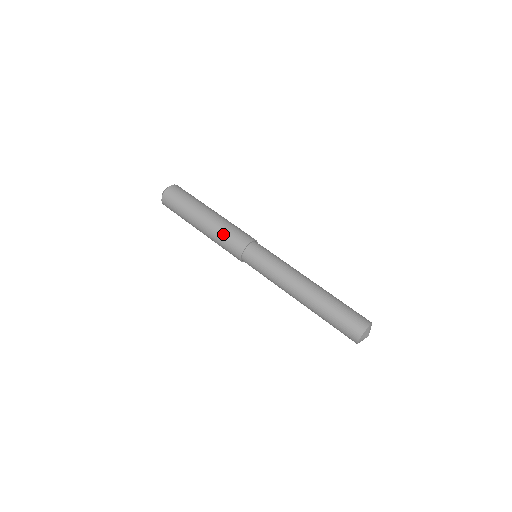
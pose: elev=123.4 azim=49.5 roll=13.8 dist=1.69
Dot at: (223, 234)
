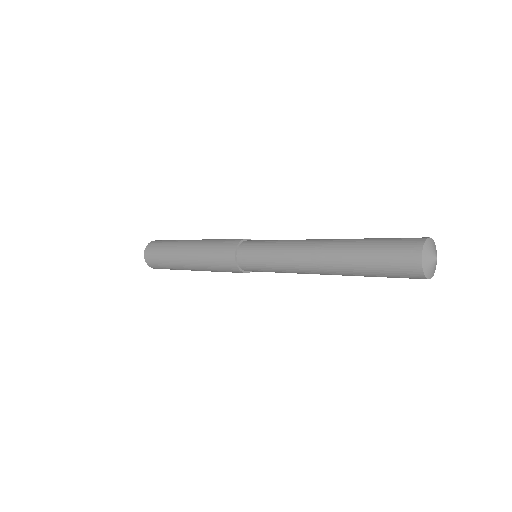
Dot at: (209, 254)
